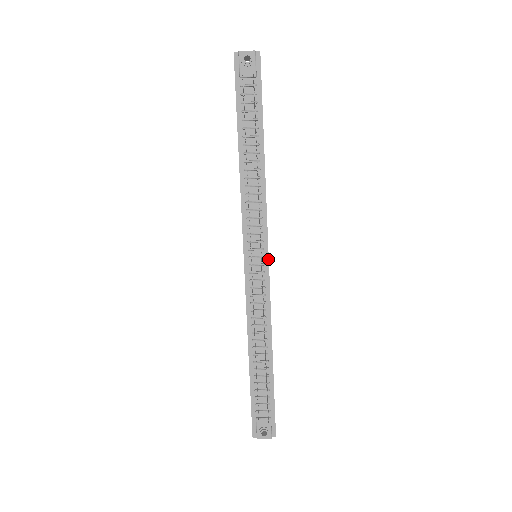
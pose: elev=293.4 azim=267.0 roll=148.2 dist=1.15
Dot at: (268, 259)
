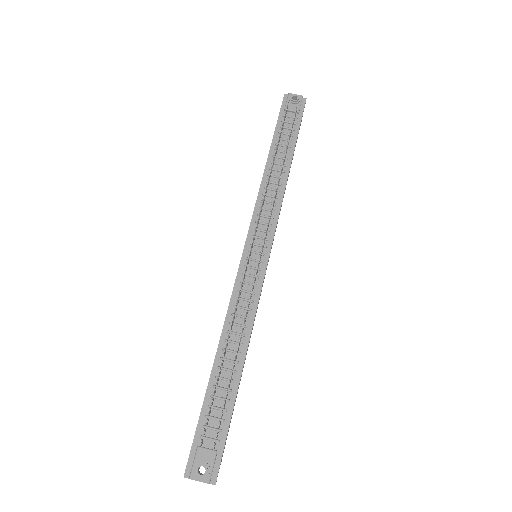
Dot at: (268, 258)
